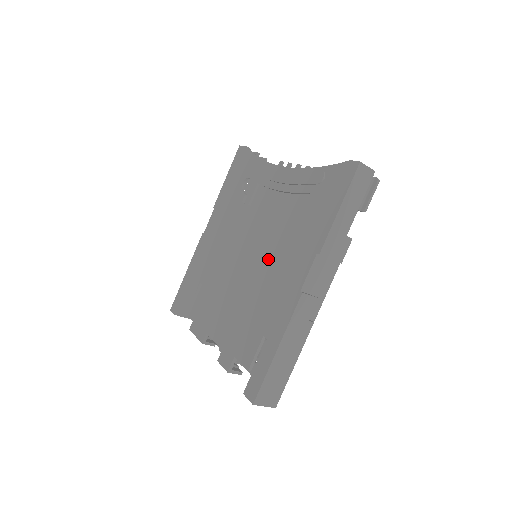
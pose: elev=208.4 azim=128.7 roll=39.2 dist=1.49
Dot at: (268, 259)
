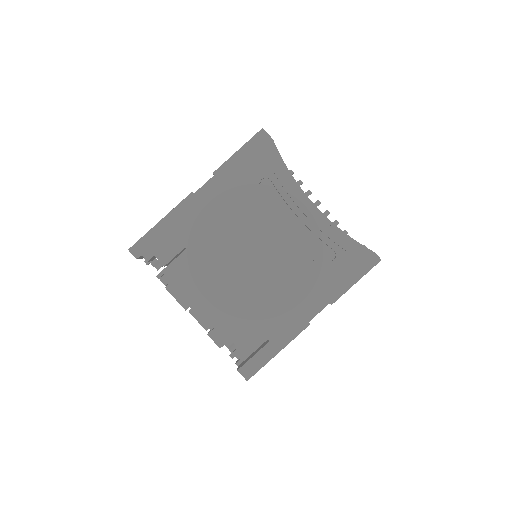
Dot at: (282, 279)
